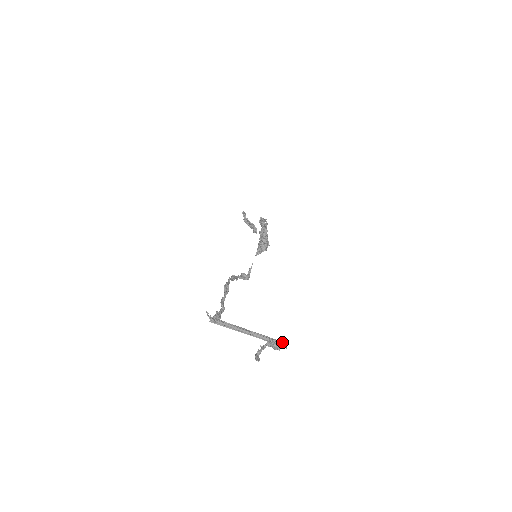
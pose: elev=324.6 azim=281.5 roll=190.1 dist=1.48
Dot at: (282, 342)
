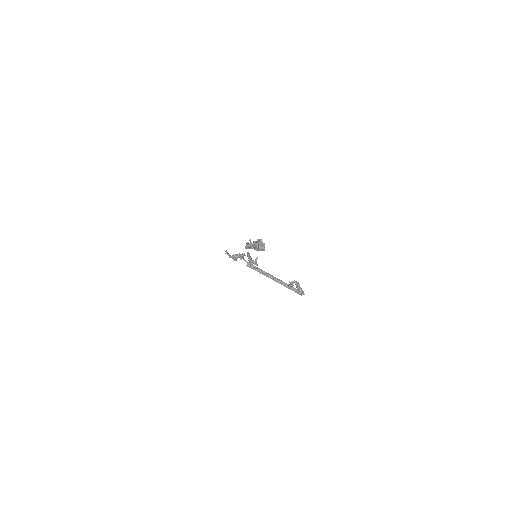
Dot at: occluded
